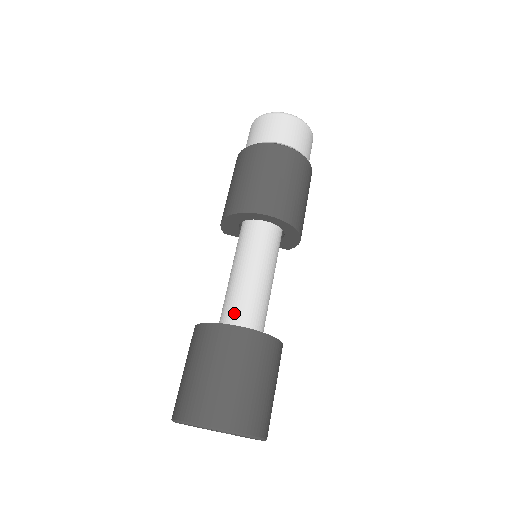
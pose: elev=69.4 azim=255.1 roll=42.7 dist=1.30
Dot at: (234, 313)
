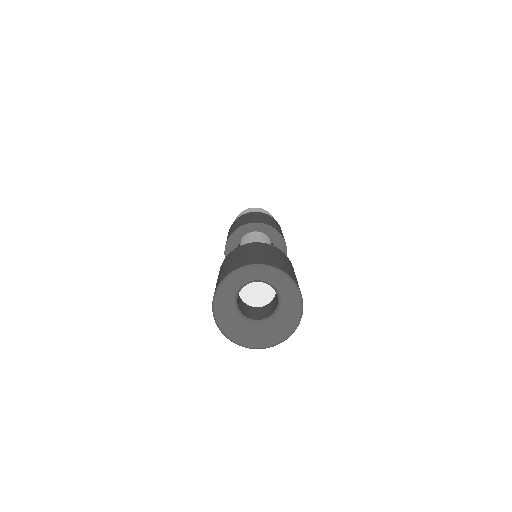
Dot at: occluded
